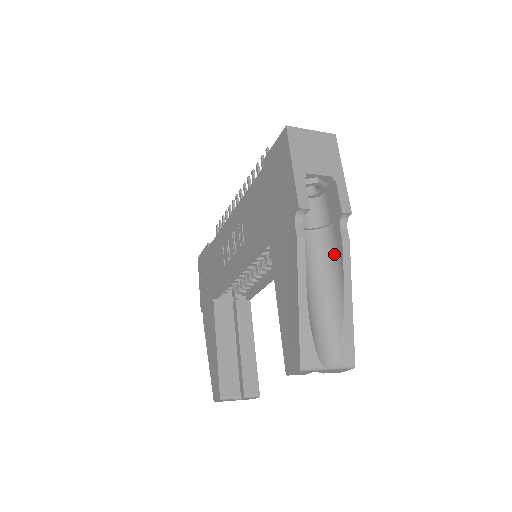
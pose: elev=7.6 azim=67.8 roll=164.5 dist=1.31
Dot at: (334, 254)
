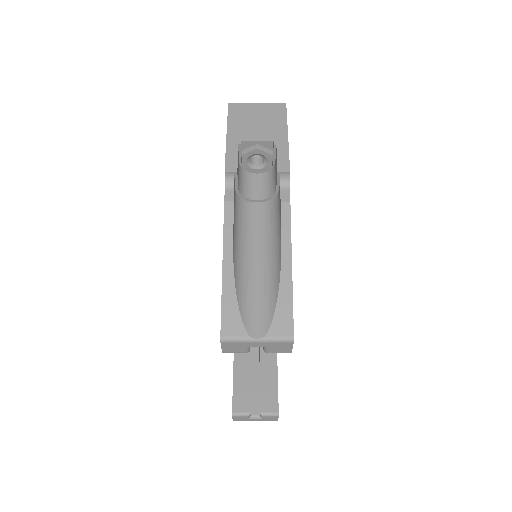
Dot at: (278, 220)
